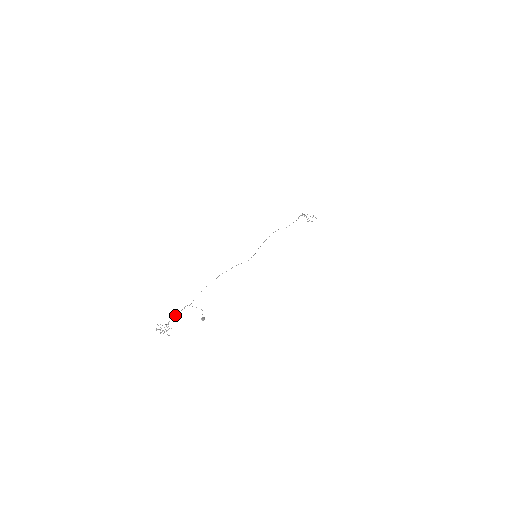
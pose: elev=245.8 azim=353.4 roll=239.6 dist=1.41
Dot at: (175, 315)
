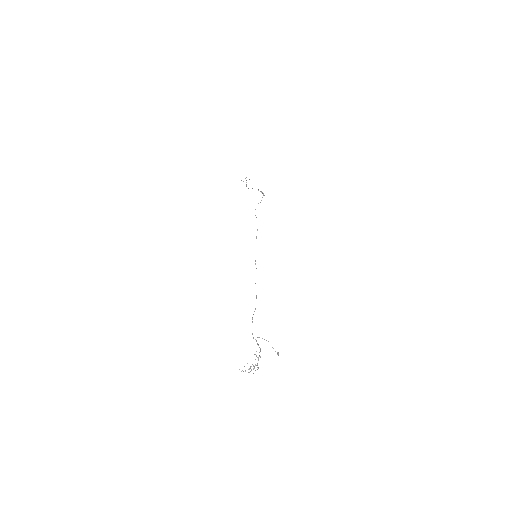
Dot at: (260, 356)
